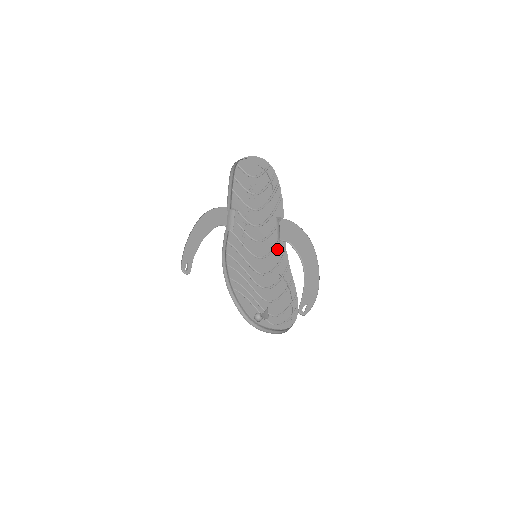
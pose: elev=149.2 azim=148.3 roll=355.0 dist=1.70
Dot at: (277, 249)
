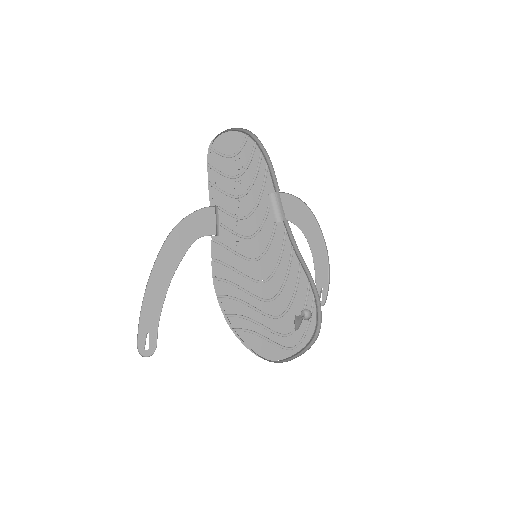
Dot at: (276, 235)
